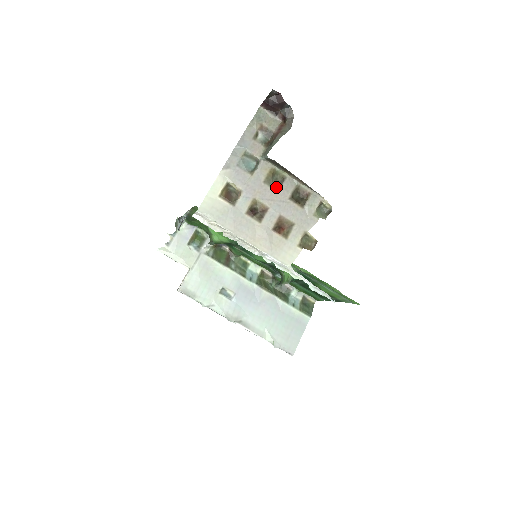
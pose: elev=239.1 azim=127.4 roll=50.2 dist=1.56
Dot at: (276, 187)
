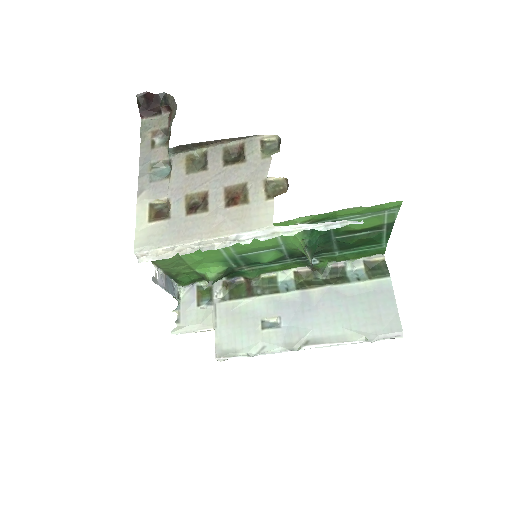
Dot at: (202, 168)
